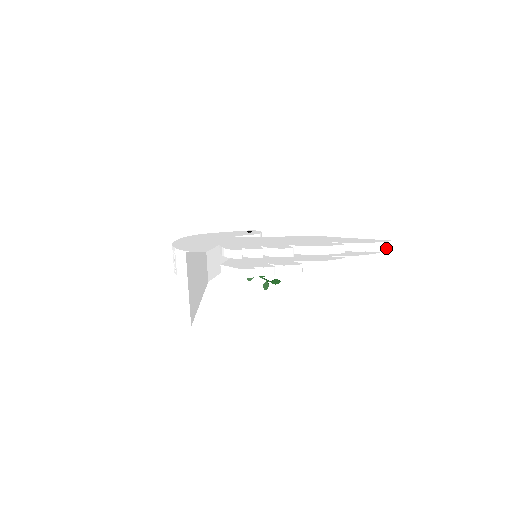
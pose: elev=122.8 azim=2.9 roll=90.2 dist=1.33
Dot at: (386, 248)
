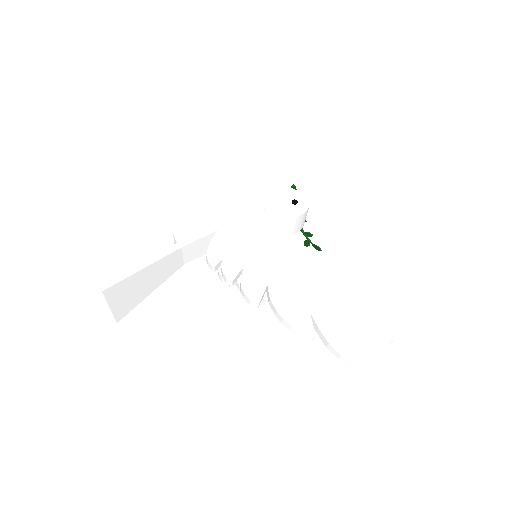
Dot at: (359, 370)
